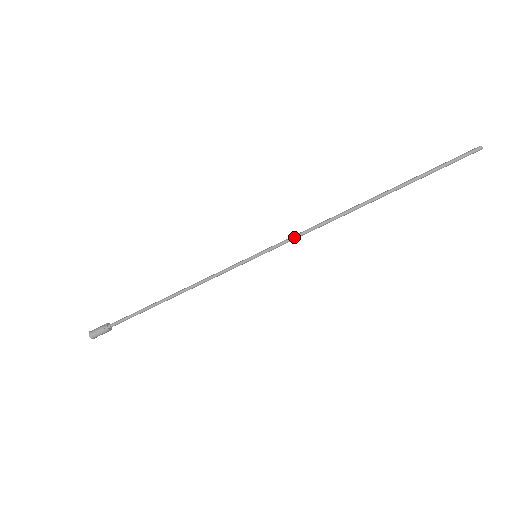
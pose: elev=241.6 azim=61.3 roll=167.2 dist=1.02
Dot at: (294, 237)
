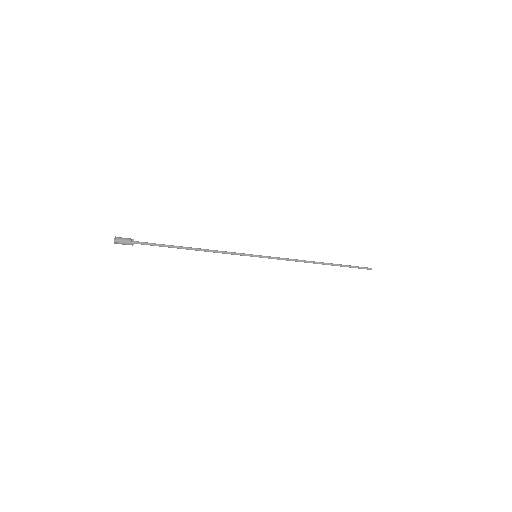
Dot at: (281, 258)
